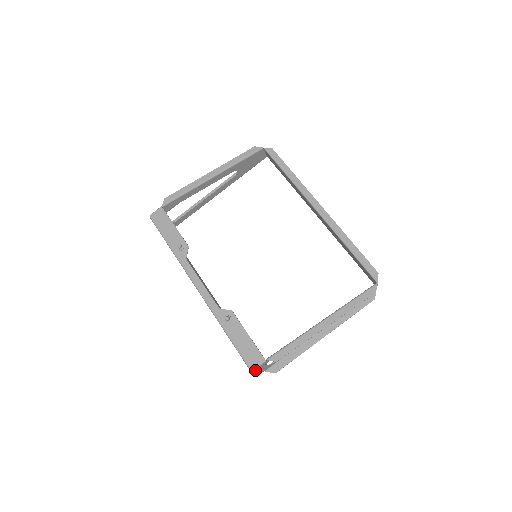
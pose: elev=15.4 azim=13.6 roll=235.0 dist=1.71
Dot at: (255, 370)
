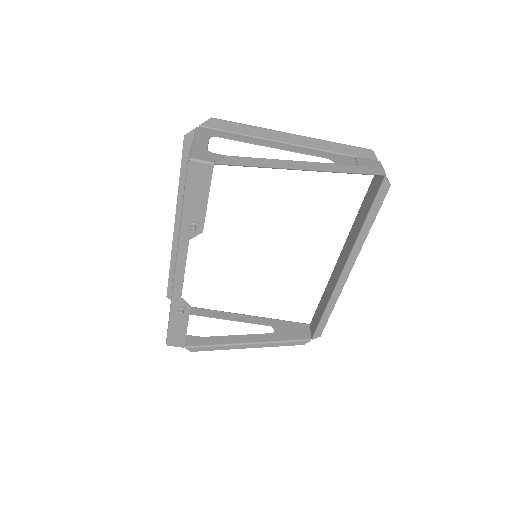
Dot at: occluded
